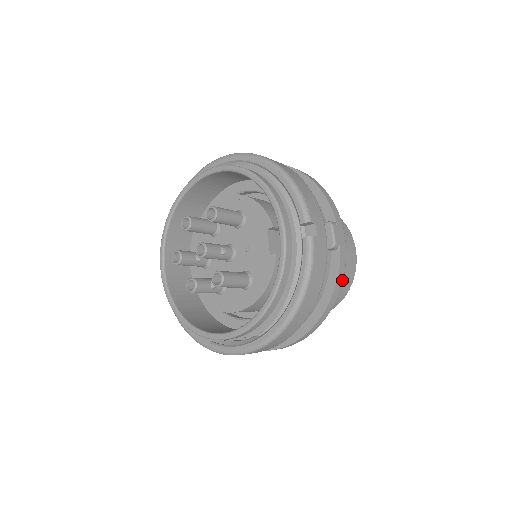
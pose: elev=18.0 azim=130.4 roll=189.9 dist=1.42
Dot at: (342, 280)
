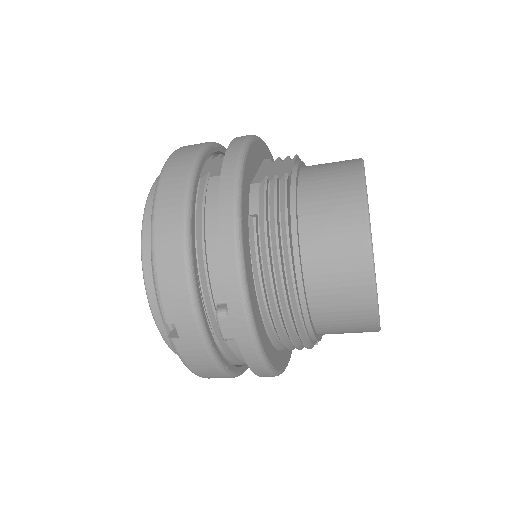
Dot at: (261, 365)
